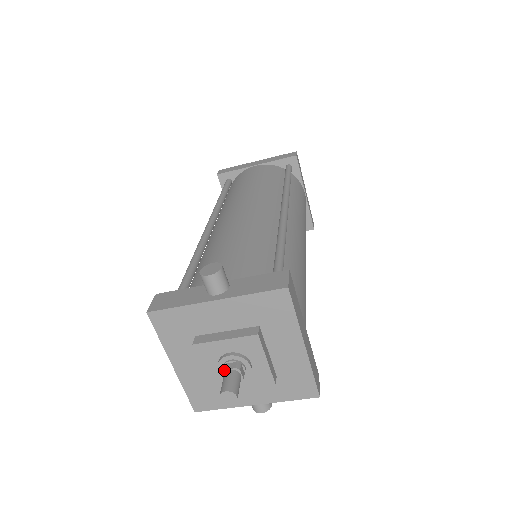
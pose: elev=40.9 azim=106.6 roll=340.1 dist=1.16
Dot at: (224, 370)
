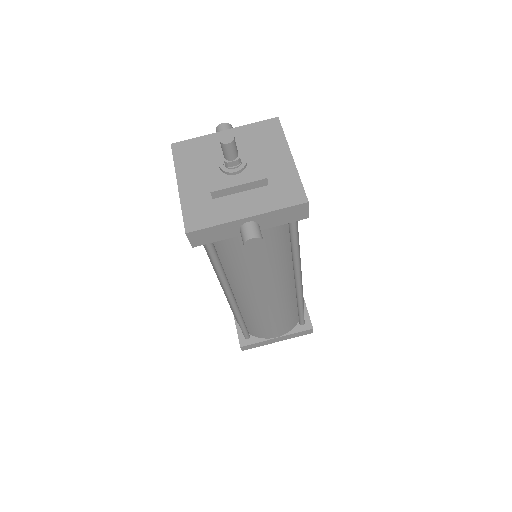
Dot at: occluded
